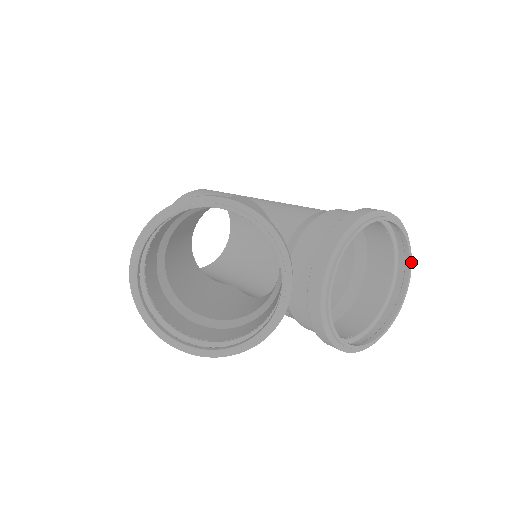
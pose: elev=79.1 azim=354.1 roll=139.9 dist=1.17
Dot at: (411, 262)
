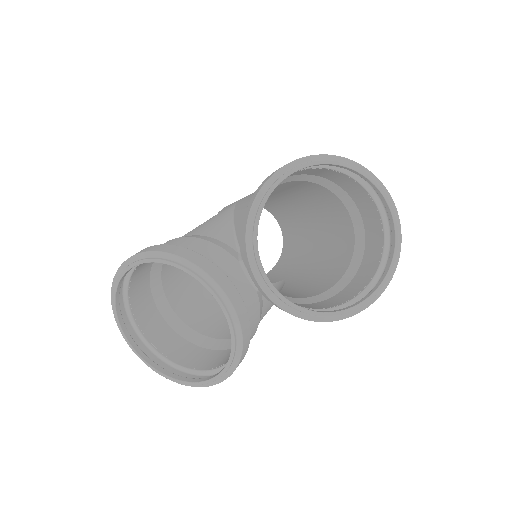
Dot at: (375, 183)
